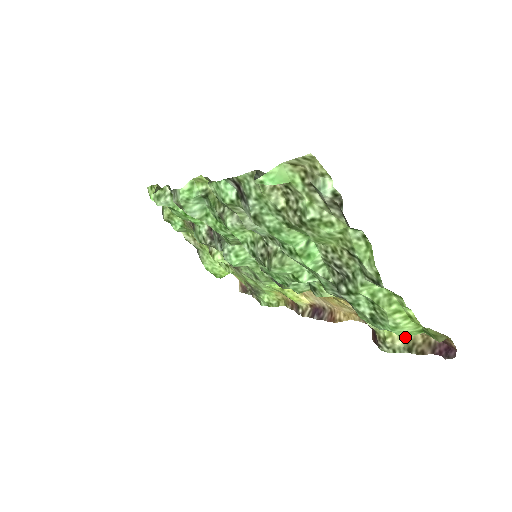
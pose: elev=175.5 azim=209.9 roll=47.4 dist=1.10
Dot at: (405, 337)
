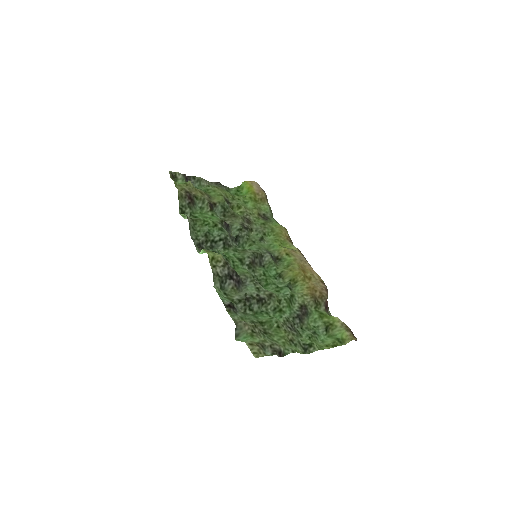
Dot at: (331, 336)
